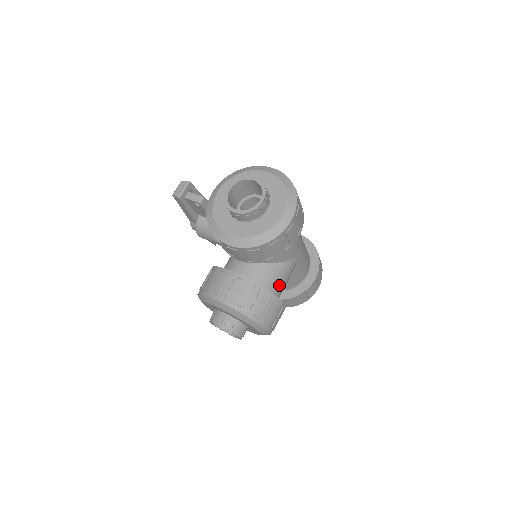
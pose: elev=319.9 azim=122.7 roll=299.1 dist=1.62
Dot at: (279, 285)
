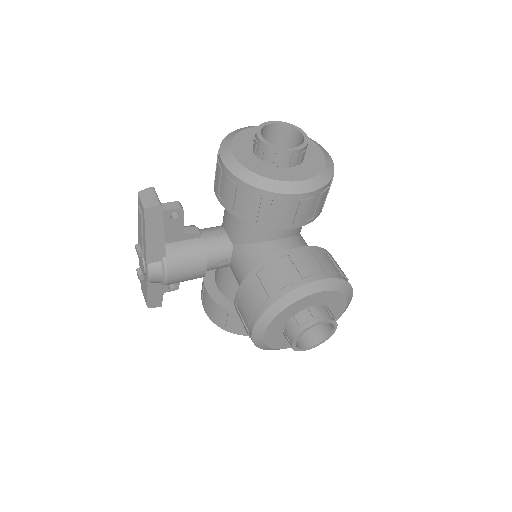
Dot at: occluded
